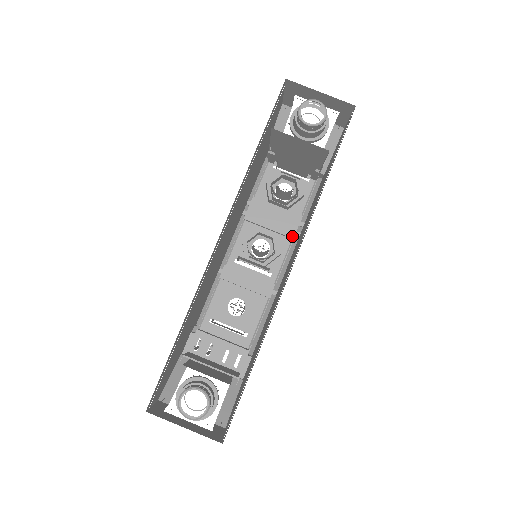
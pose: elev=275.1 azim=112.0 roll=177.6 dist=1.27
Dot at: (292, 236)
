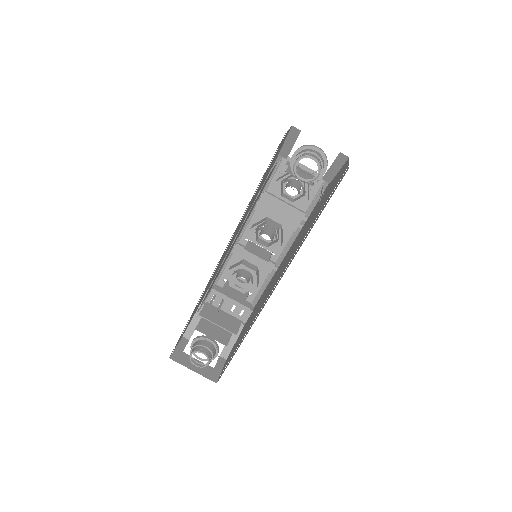
Dot at: (294, 230)
